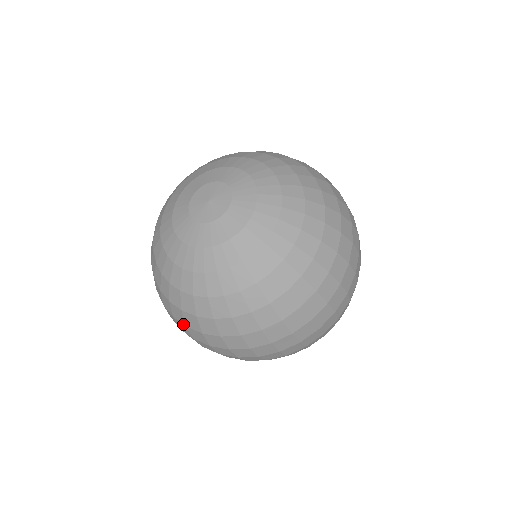
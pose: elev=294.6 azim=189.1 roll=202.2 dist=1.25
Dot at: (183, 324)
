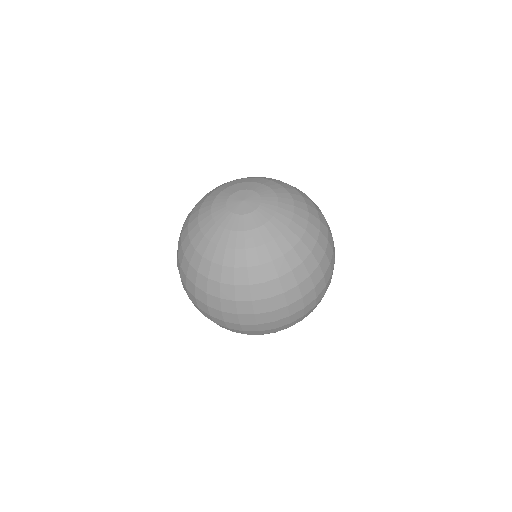
Dot at: (265, 298)
